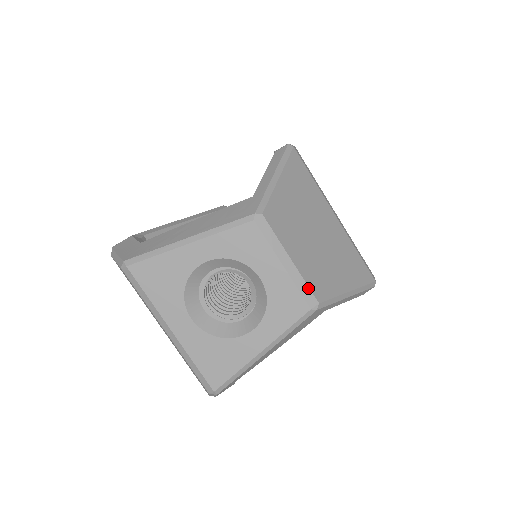
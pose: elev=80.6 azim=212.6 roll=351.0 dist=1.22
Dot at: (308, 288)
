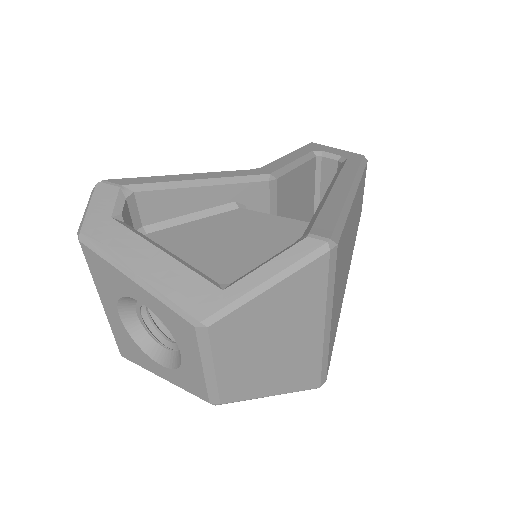
Dot at: (217, 392)
